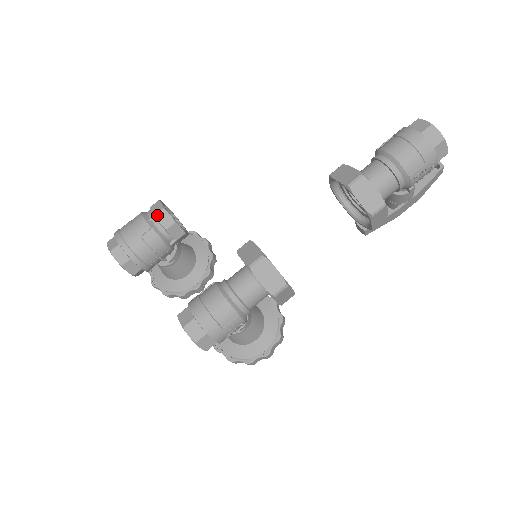
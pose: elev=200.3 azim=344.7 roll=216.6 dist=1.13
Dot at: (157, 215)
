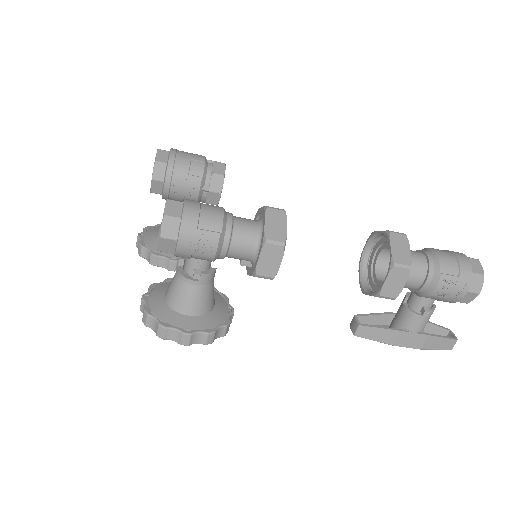
Dot at: (216, 162)
